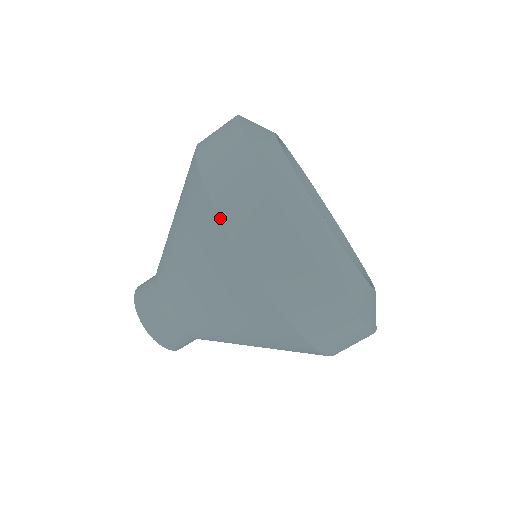
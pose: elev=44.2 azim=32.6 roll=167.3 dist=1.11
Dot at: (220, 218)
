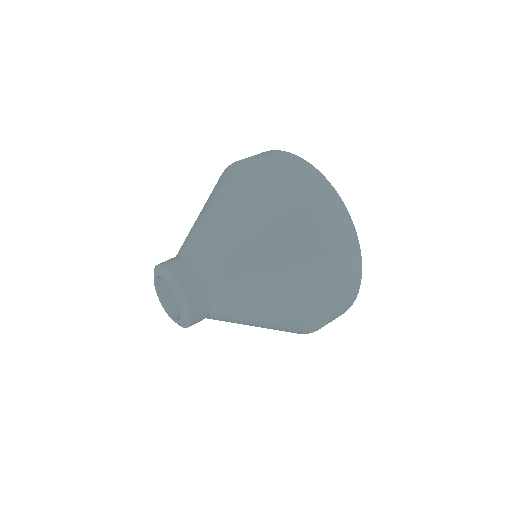
Dot at: (313, 211)
